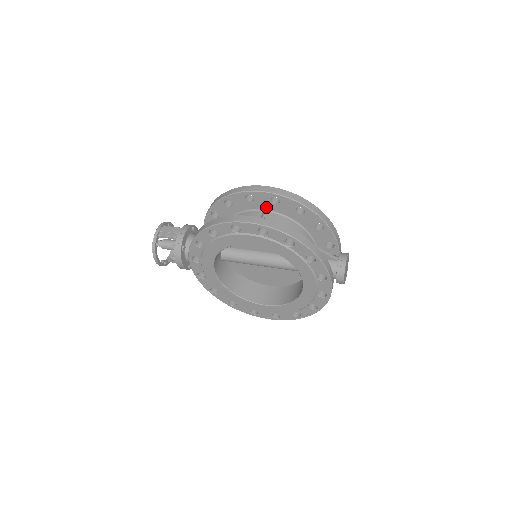
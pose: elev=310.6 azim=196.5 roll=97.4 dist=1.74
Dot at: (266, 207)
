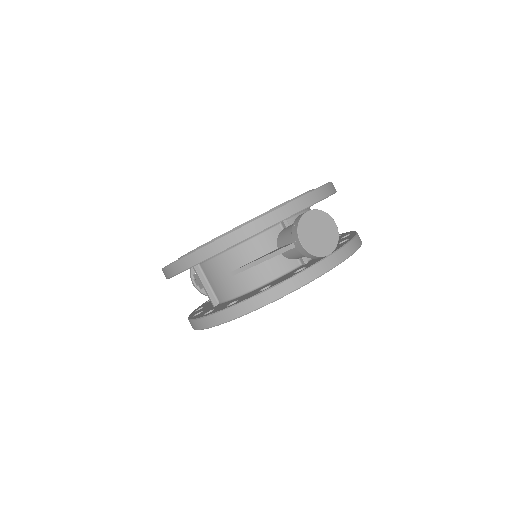
Dot at: (194, 266)
